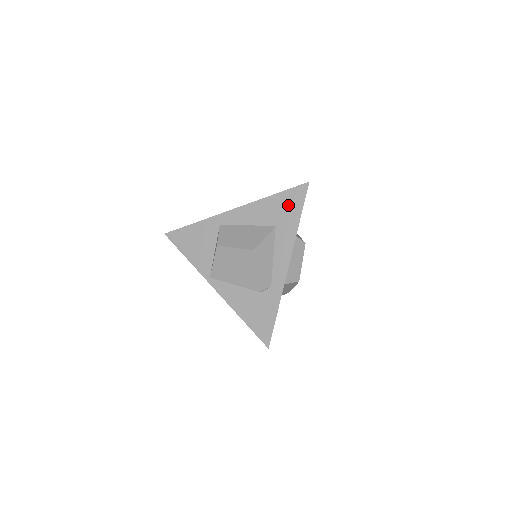
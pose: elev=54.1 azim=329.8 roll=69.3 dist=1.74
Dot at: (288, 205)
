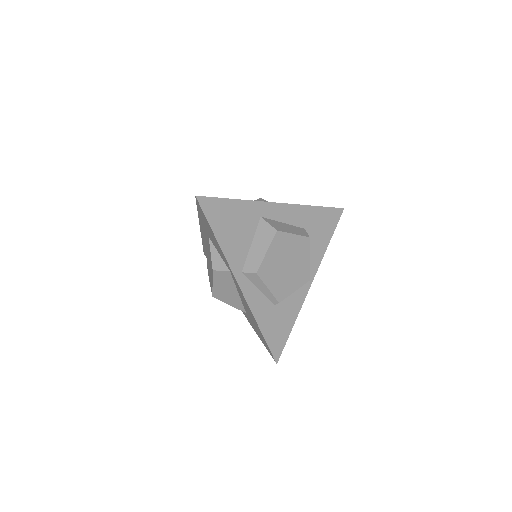
Dot at: occluded
